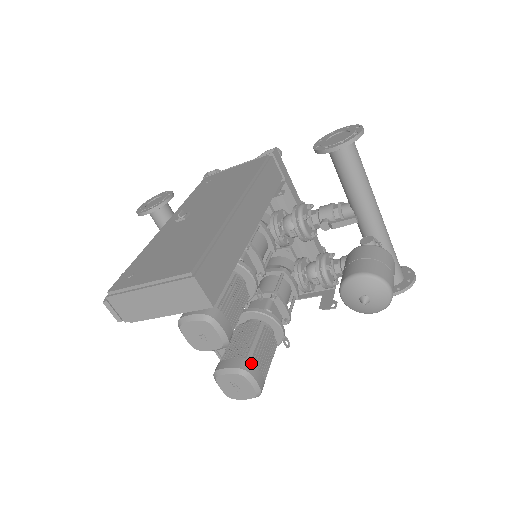
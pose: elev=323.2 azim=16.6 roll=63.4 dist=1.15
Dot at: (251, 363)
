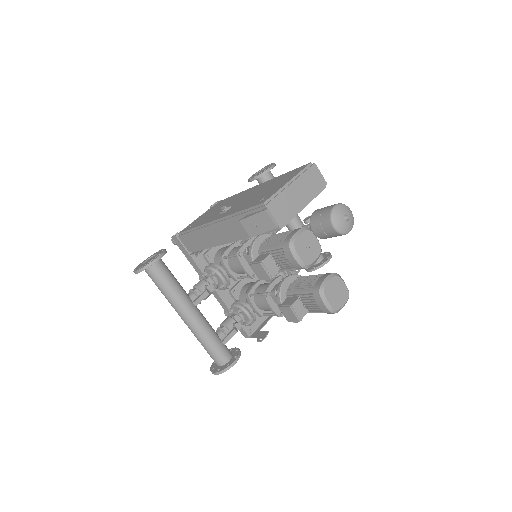
Dot at: occluded
